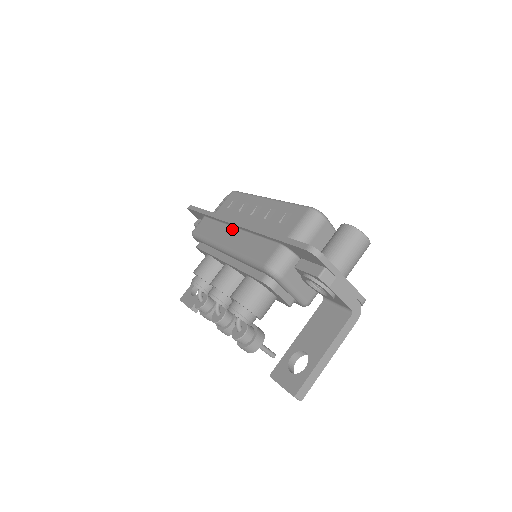
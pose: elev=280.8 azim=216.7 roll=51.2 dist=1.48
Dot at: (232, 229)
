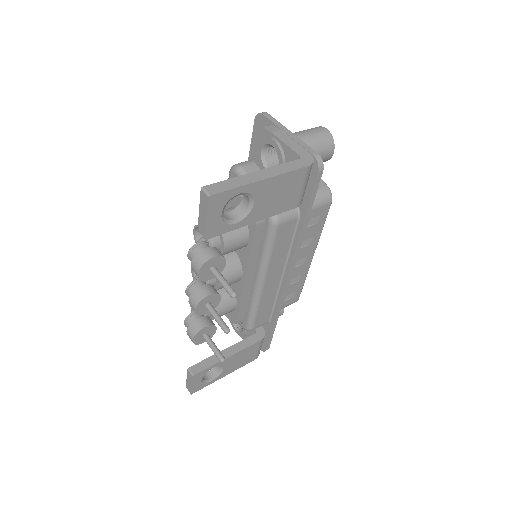
Dot at: occluded
